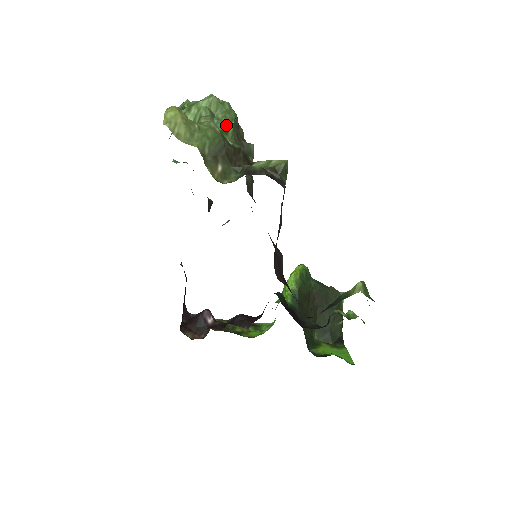
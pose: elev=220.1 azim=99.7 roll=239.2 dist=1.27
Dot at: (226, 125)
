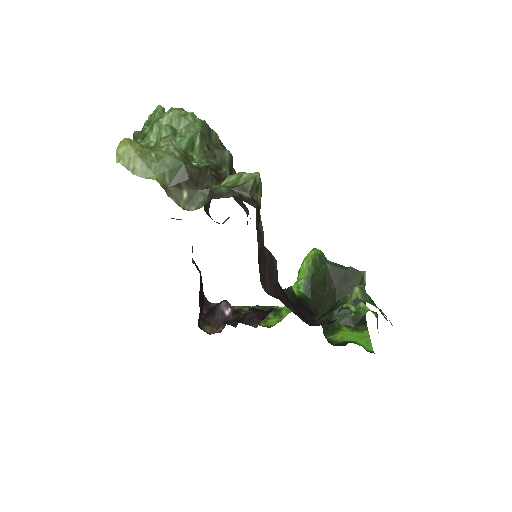
Dot at: (191, 141)
